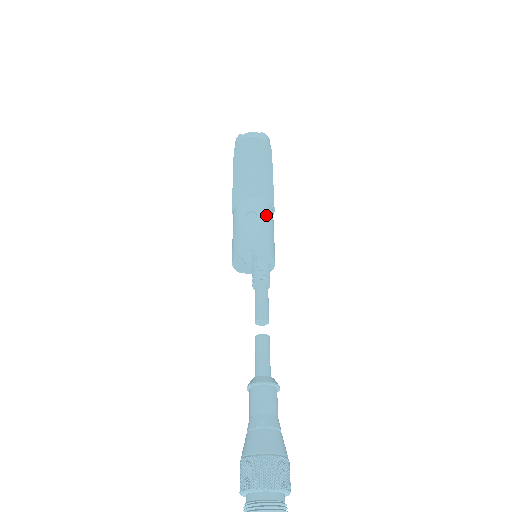
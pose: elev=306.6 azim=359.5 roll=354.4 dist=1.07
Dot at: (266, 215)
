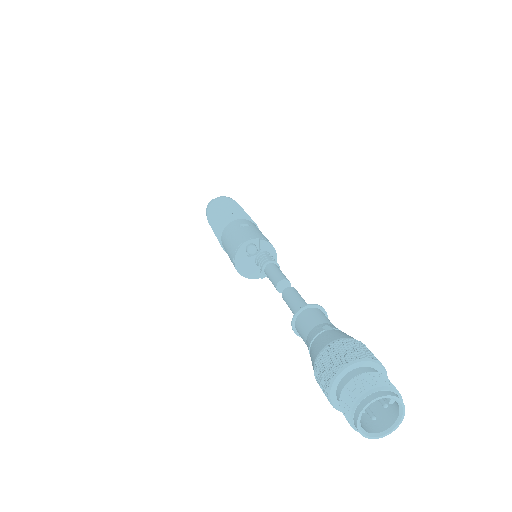
Dot at: (257, 228)
